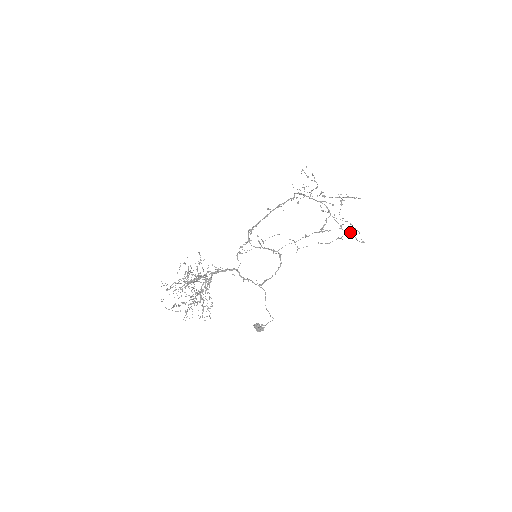
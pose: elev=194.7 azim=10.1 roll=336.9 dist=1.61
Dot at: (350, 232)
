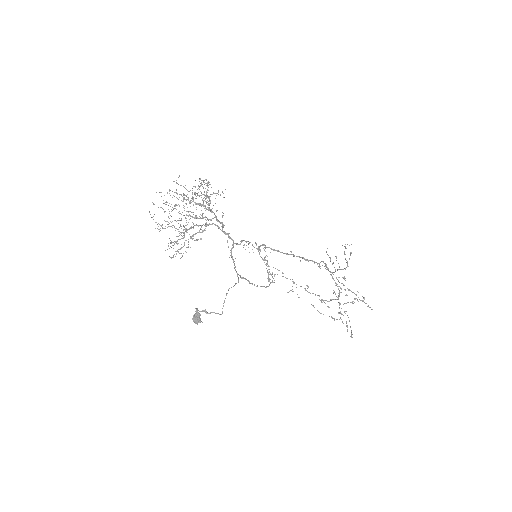
Dot at: occluded
